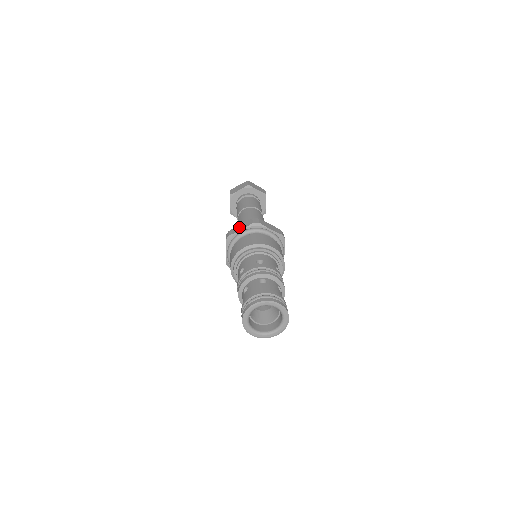
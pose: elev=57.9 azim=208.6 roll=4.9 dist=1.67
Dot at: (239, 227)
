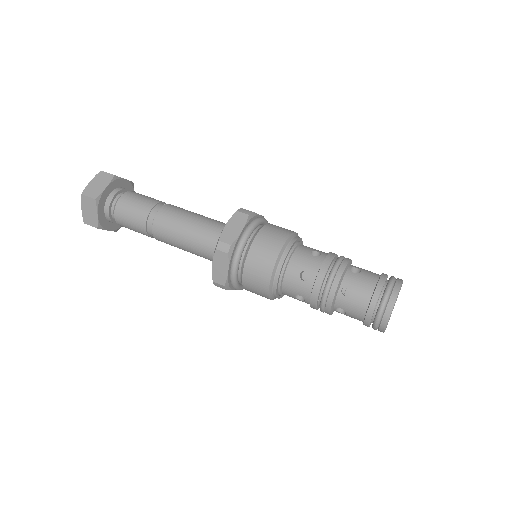
Dot at: (232, 228)
